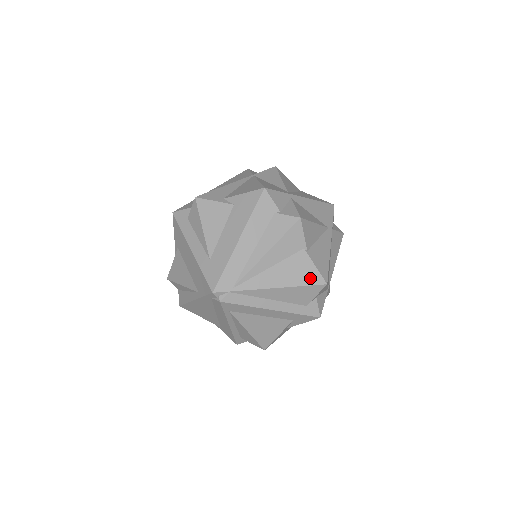
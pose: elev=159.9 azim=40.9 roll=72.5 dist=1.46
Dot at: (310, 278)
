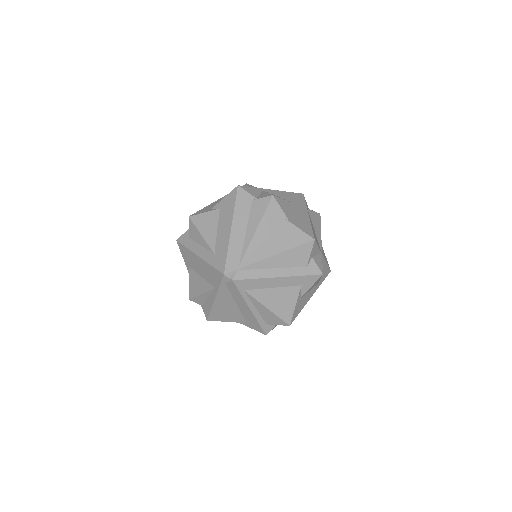
Dot at: (299, 239)
